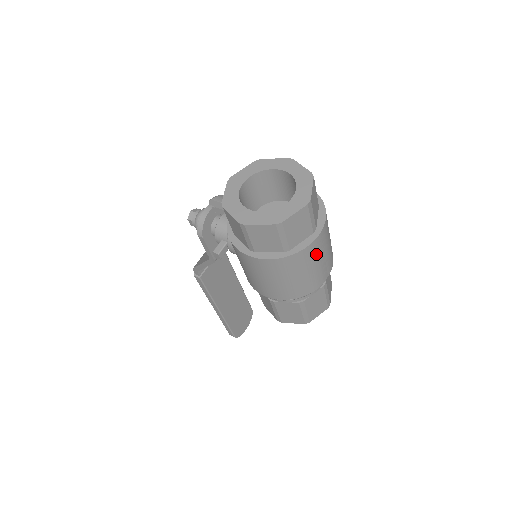
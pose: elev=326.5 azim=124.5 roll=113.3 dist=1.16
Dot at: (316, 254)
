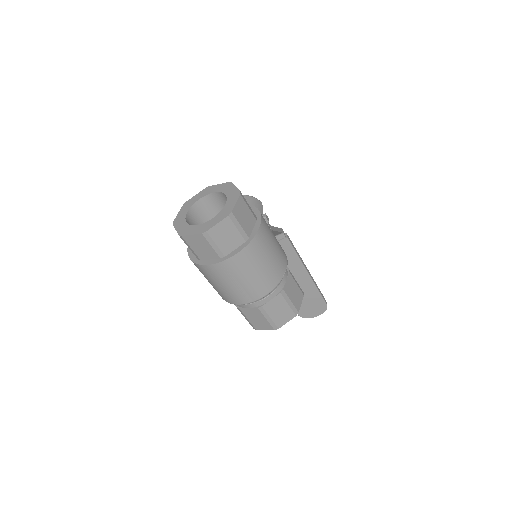
Dot at: (223, 275)
